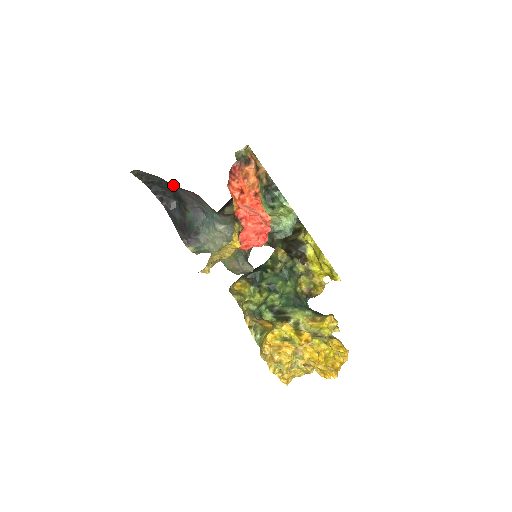
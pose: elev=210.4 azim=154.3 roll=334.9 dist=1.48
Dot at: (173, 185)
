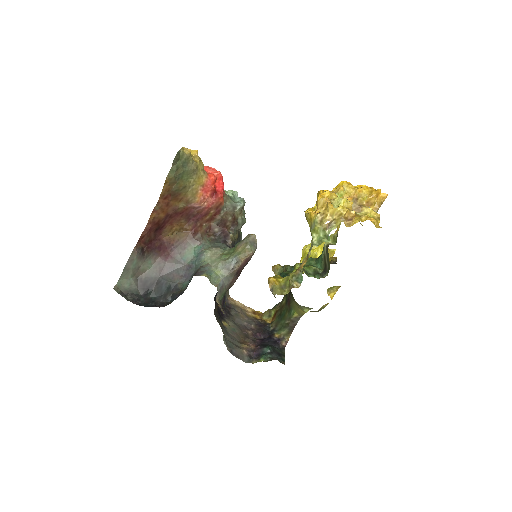
Dot at: (153, 270)
